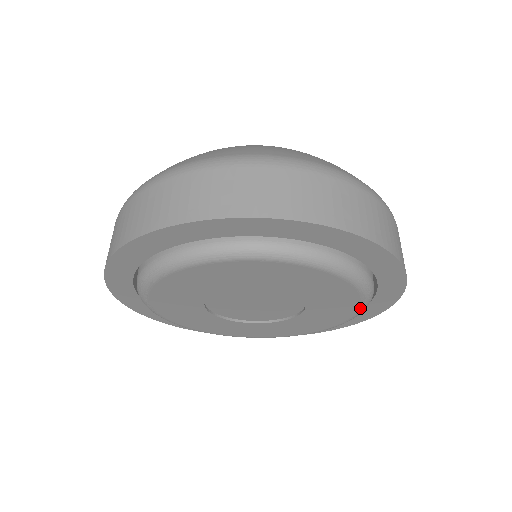
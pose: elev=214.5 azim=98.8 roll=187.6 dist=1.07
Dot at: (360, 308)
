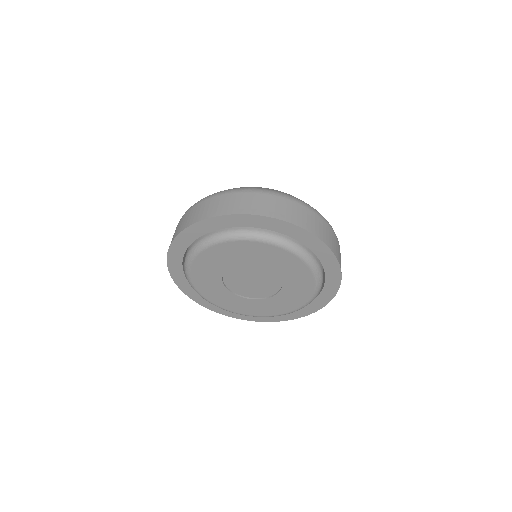
Dot at: (314, 293)
